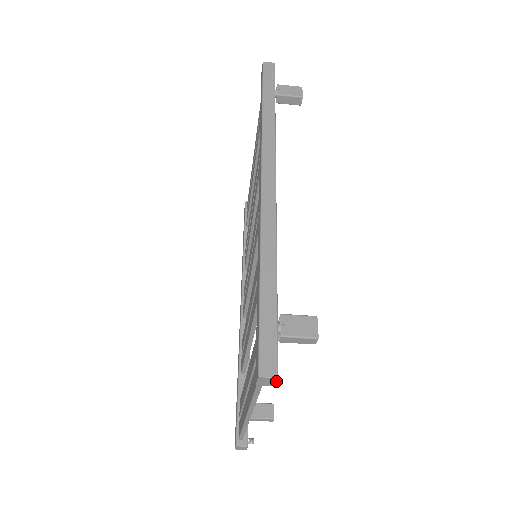
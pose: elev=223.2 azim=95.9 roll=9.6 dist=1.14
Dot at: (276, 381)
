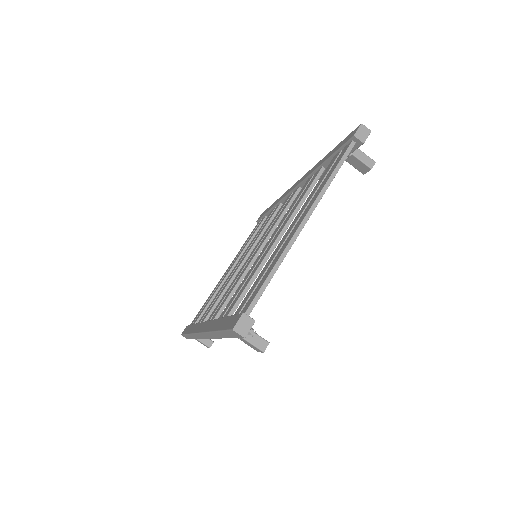
Dot at: (368, 135)
